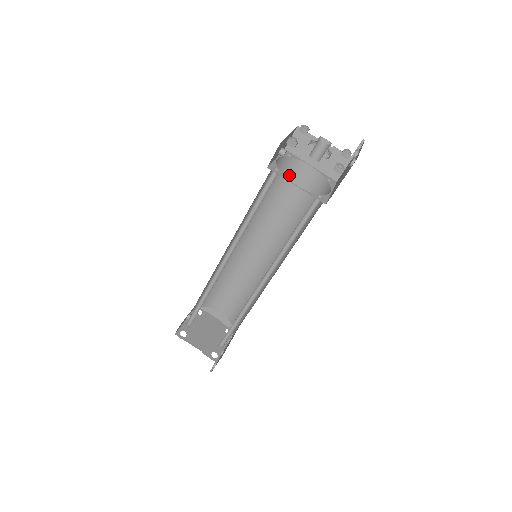
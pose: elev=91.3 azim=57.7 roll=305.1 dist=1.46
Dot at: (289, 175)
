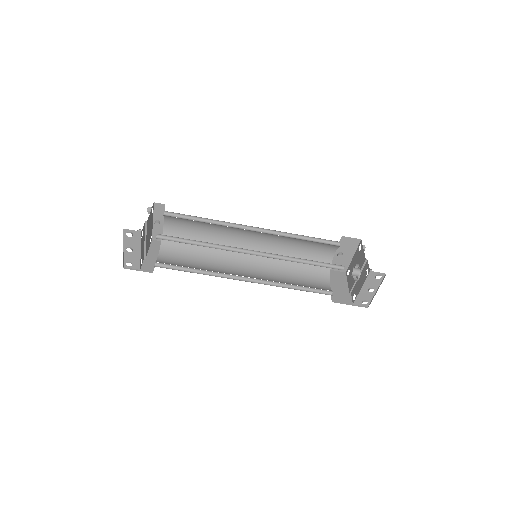
Dot at: (316, 274)
